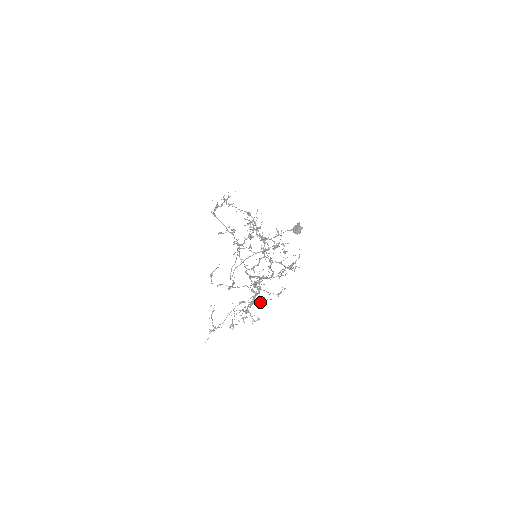
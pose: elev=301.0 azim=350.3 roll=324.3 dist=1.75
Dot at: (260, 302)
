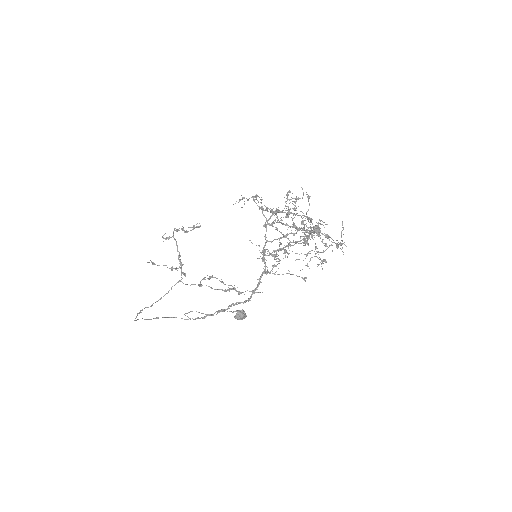
Dot at: (325, 235)
